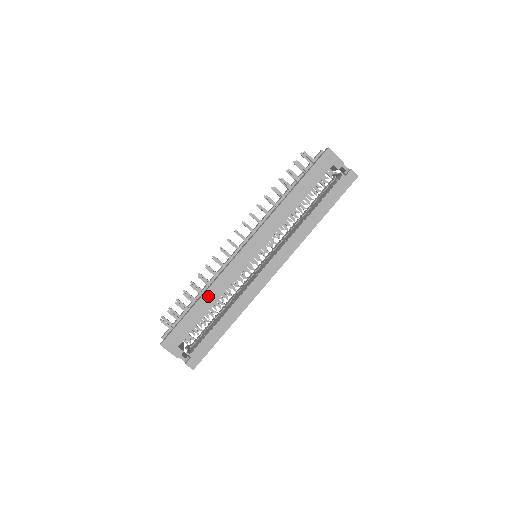
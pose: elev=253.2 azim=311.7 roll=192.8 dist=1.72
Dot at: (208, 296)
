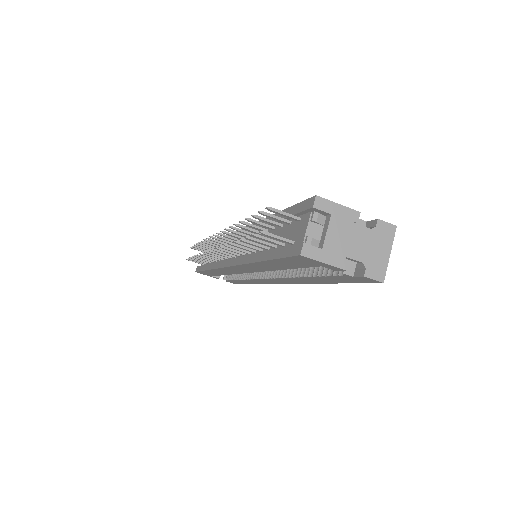
Dot at: (215, 271)
